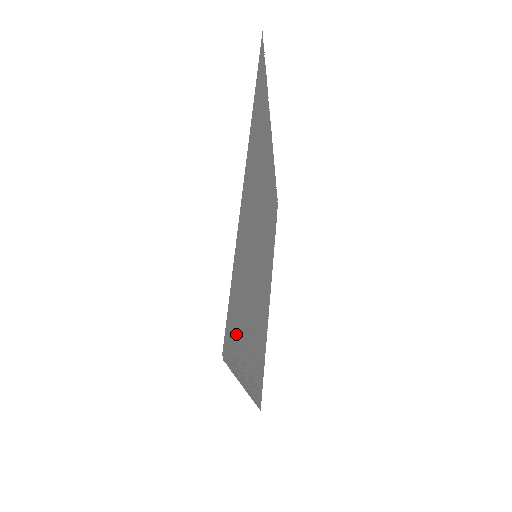
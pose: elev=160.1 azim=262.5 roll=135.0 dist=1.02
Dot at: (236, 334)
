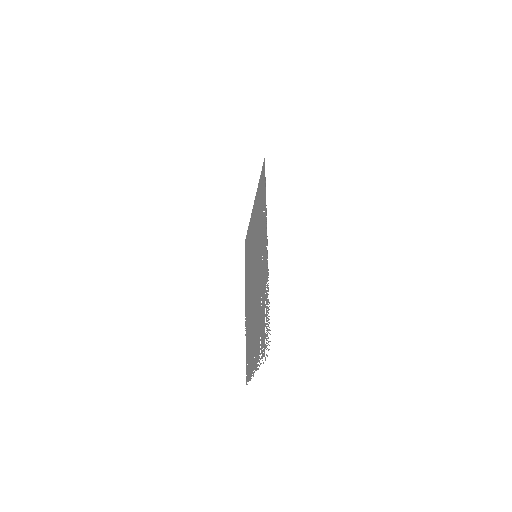
Dot at: occluded
